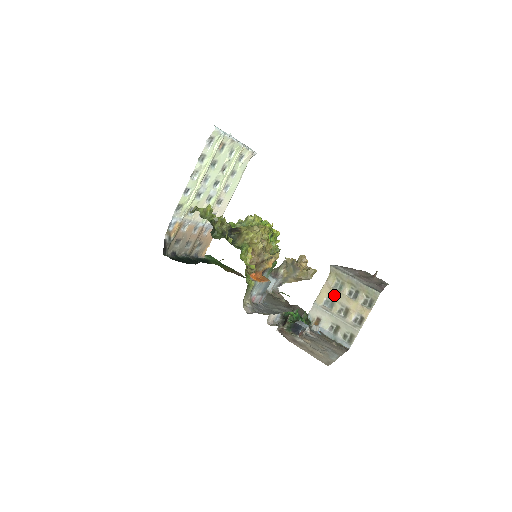
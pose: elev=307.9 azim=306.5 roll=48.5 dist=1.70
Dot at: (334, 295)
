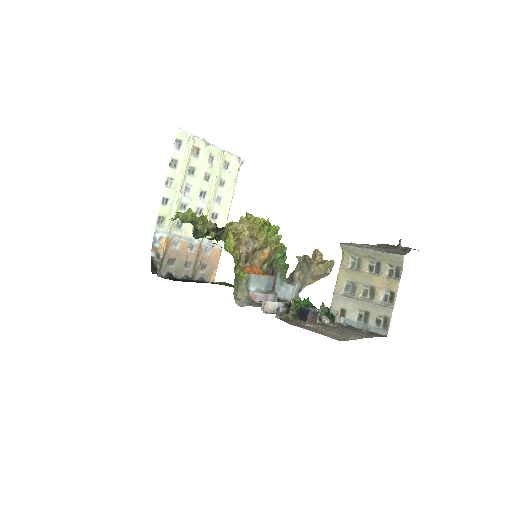
Dot at: (353, 277)
